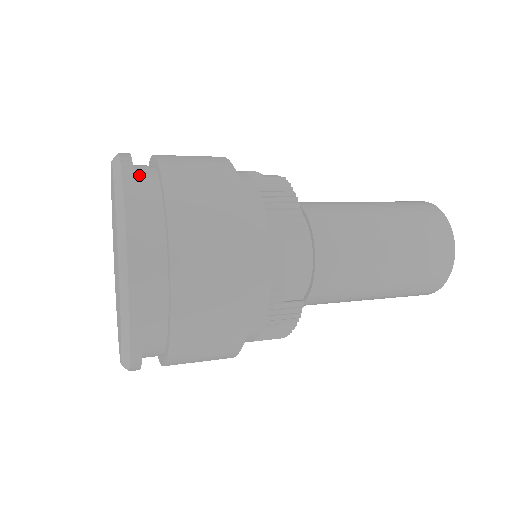
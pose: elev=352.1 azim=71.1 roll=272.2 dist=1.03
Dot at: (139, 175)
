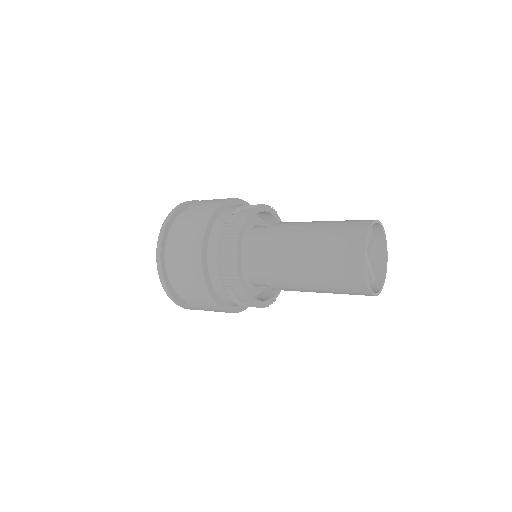
Dot at: occluded
